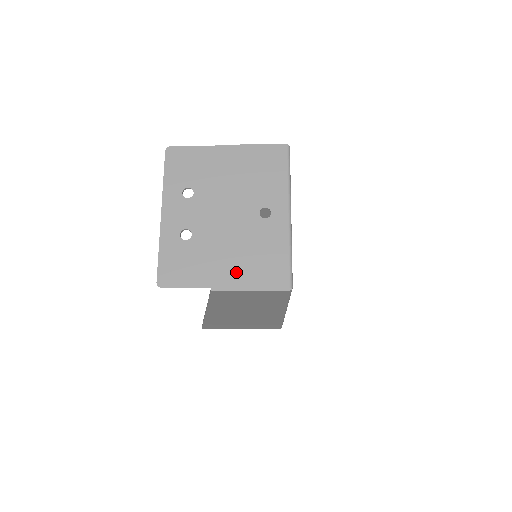
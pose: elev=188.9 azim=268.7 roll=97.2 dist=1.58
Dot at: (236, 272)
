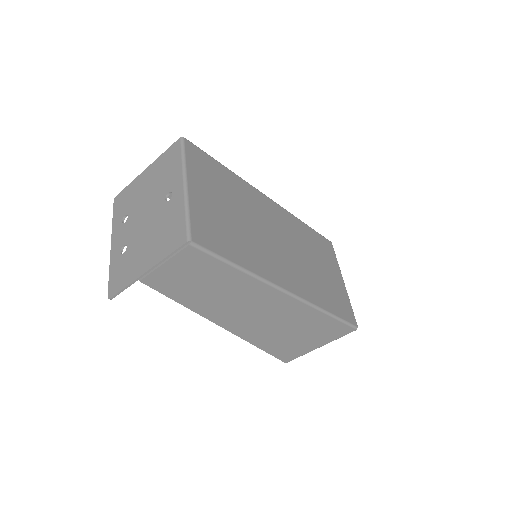
Dot at: (152, 255)
